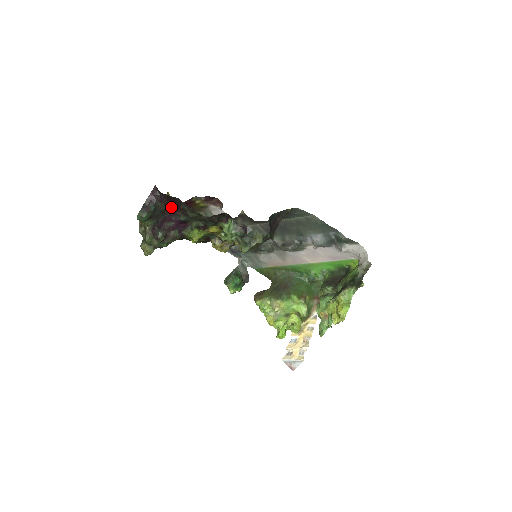
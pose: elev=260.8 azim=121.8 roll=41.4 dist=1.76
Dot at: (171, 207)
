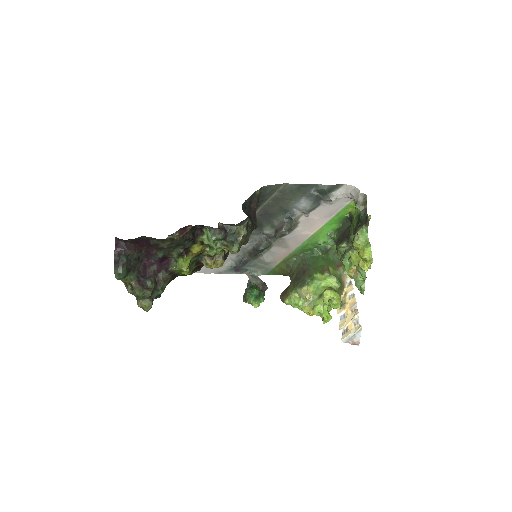
Dot at: (143, 250)
